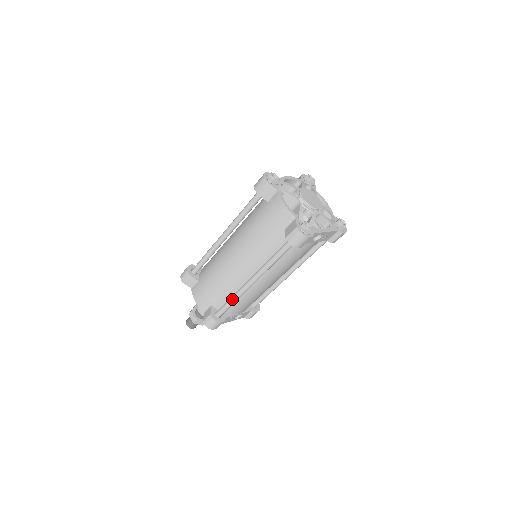
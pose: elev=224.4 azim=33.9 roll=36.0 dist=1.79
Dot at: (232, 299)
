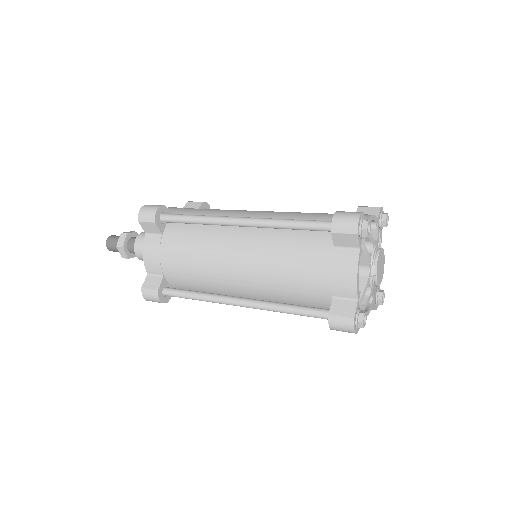
Dot at: occluded
